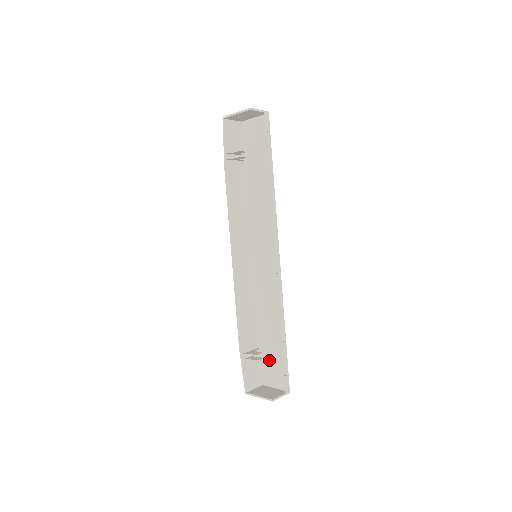
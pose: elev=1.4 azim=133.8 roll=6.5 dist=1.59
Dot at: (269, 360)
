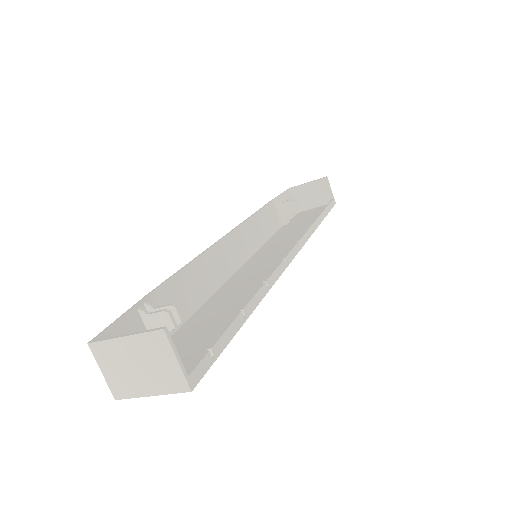
Dot at: (180, 350)
